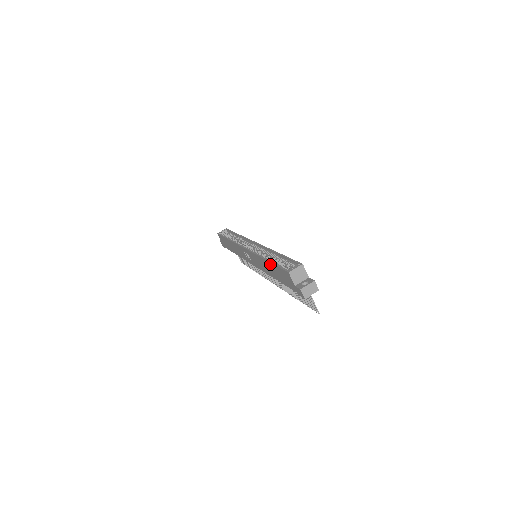
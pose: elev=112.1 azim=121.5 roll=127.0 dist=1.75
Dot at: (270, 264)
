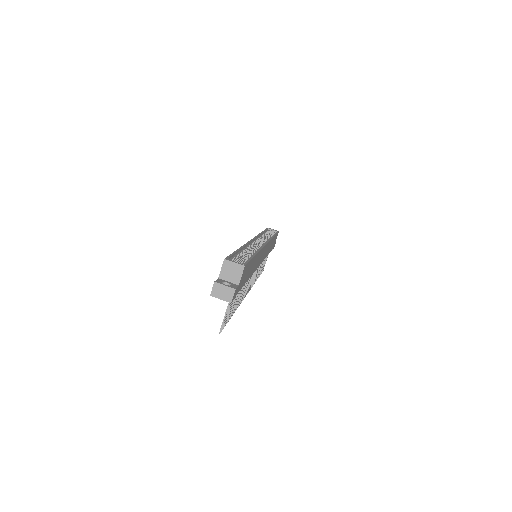
Dot at: occluded
